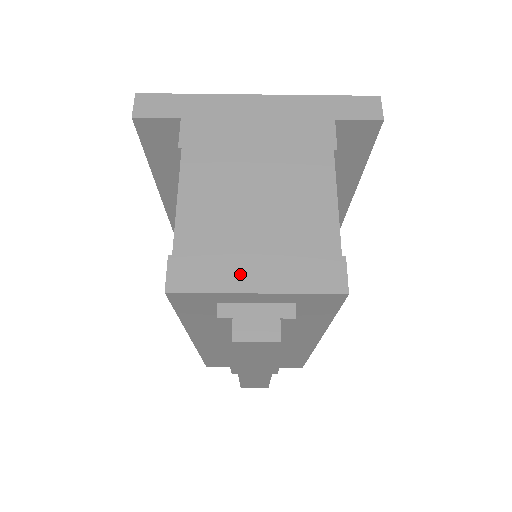
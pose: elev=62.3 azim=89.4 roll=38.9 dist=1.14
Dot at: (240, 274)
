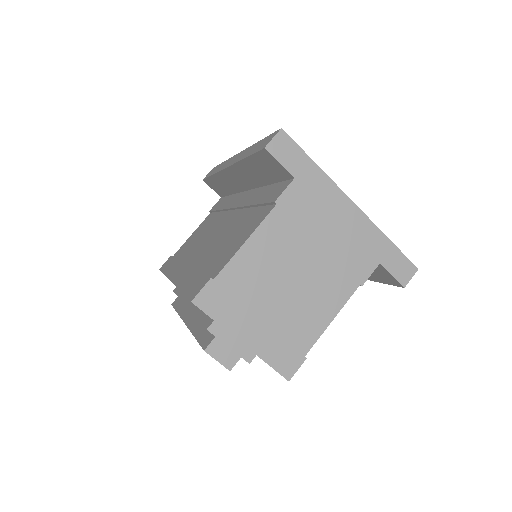
Dot at: (242, 324)
